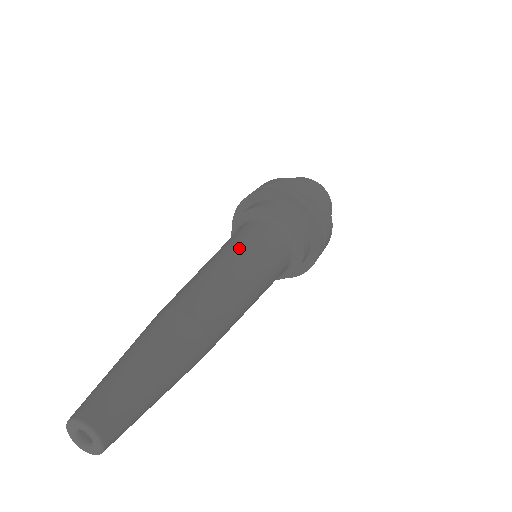
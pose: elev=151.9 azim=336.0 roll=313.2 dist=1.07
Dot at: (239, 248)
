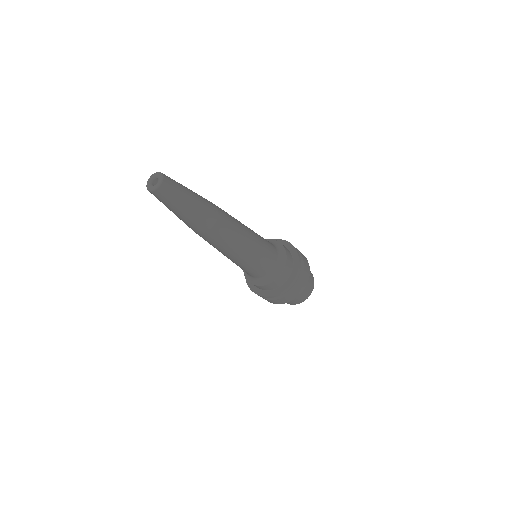
Dot at: occluded
